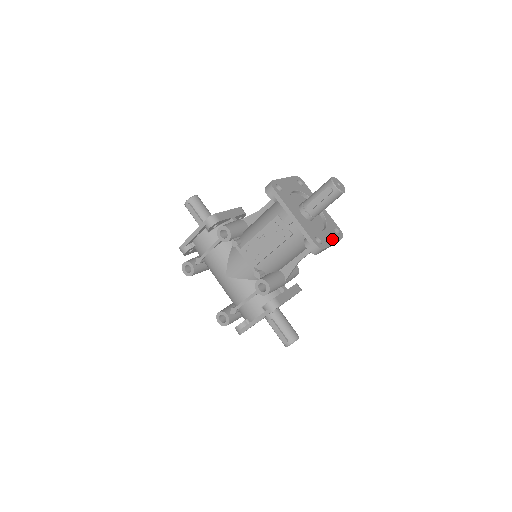
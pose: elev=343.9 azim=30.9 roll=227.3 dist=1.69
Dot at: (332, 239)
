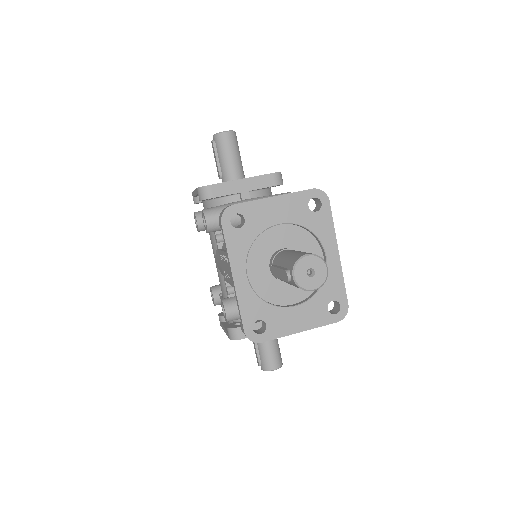
Dot at: (303, 324)
